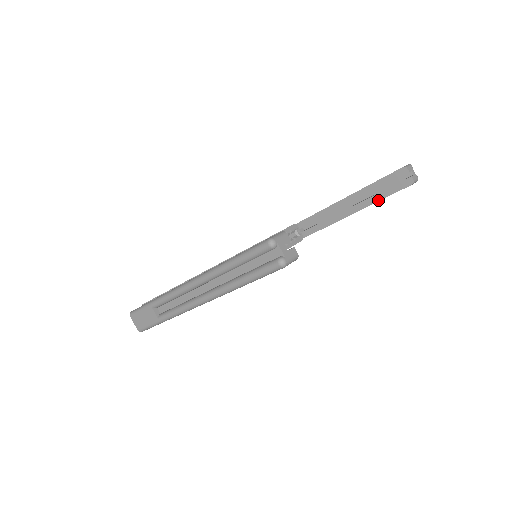
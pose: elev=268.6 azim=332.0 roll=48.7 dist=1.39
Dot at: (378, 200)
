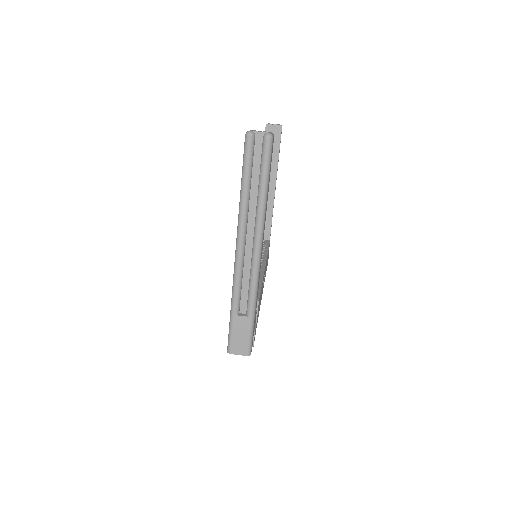
Dot at: (277, 161)
